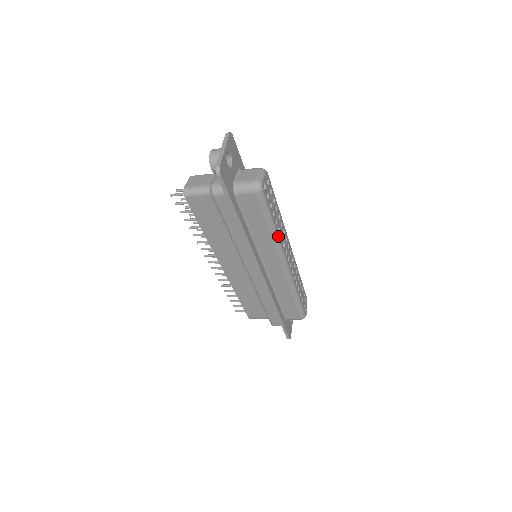
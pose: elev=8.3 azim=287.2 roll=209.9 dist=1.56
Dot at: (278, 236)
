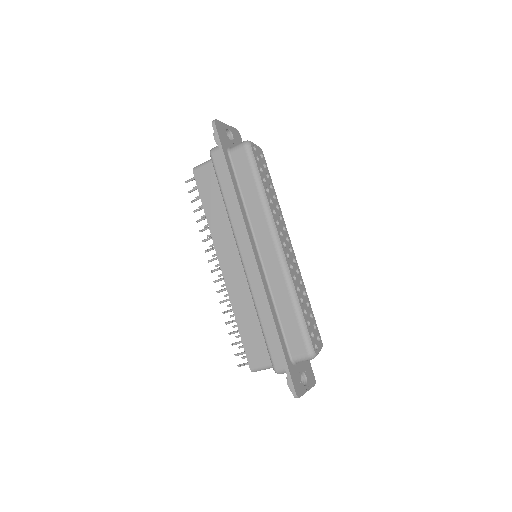
Dot at: (268, 202)
